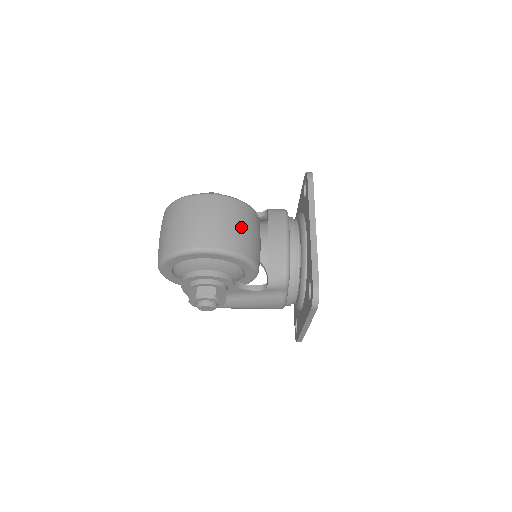
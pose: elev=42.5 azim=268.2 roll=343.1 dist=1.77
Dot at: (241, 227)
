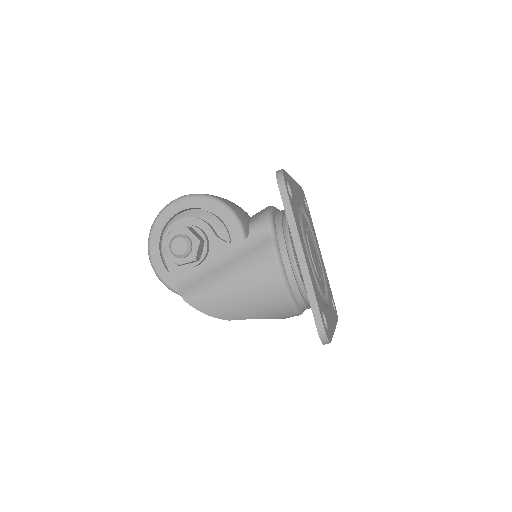
Dot at: occluded
